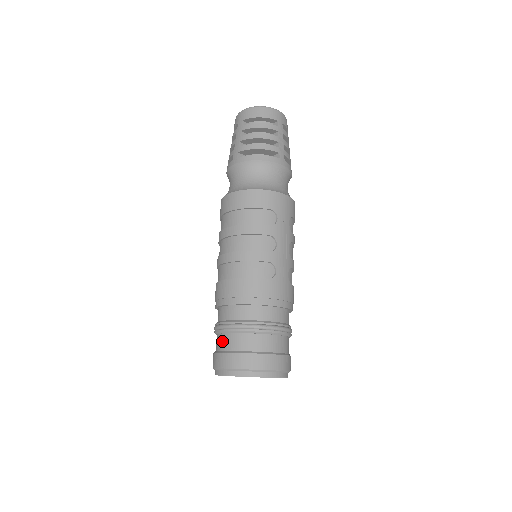
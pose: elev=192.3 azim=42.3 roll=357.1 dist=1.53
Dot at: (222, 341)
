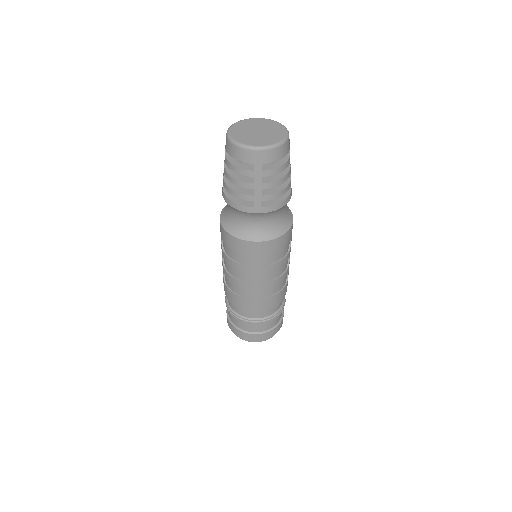
Dot at: (253, 328)
